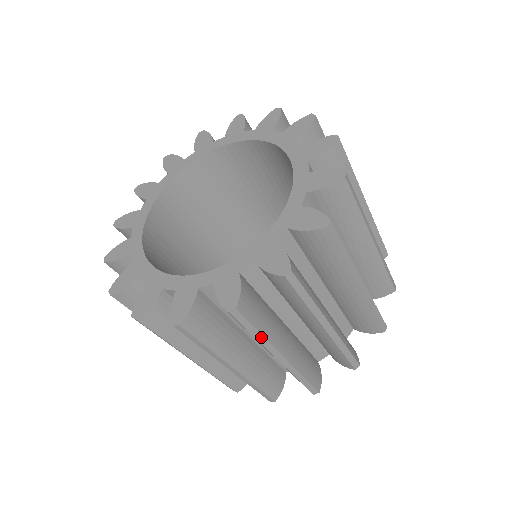
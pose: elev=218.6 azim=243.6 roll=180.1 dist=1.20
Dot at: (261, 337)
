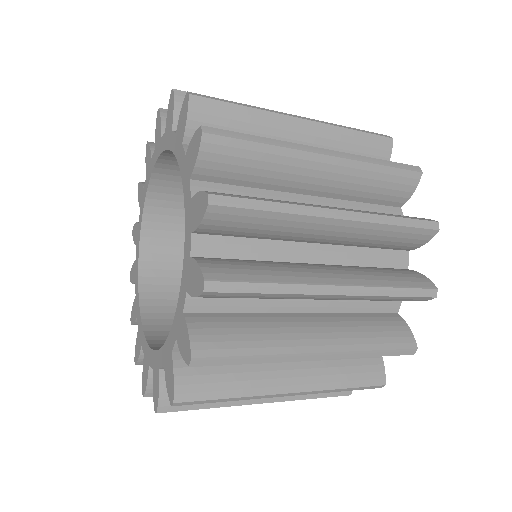
Dot at: (261, 357)
